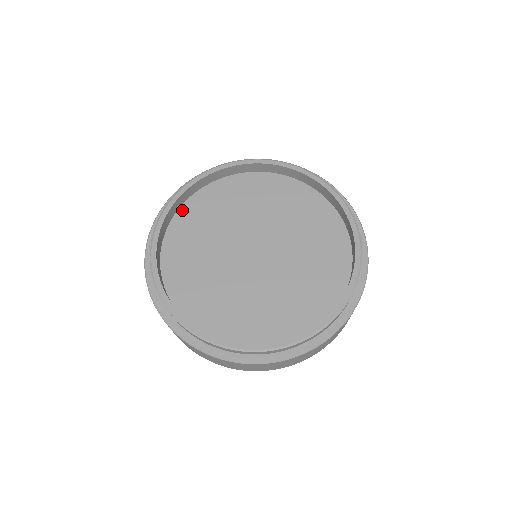
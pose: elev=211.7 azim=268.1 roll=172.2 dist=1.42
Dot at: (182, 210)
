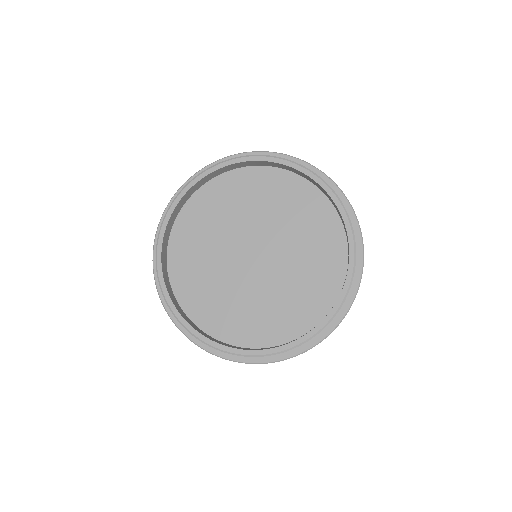
Dot at: (172, 240)
